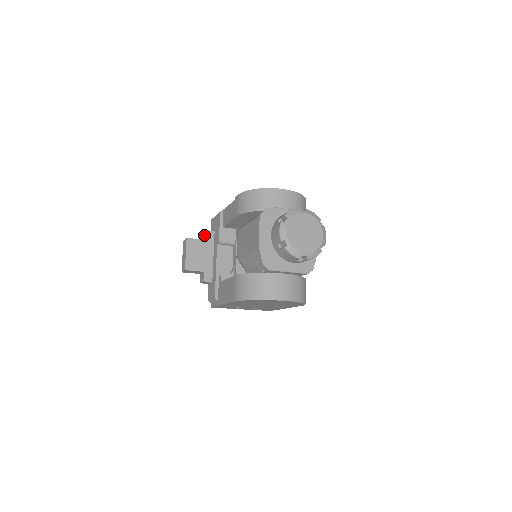
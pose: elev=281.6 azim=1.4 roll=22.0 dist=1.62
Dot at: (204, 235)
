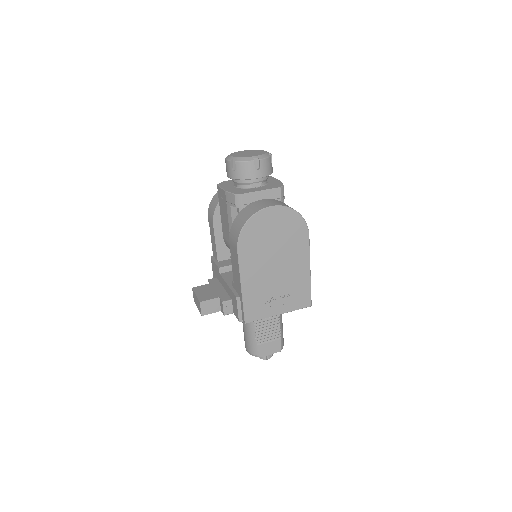
Dot at: occluded
